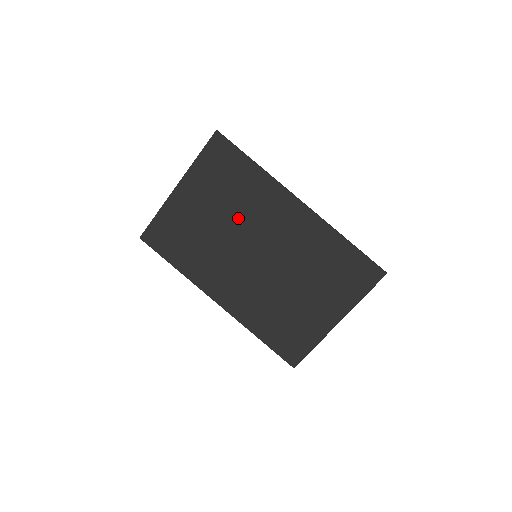
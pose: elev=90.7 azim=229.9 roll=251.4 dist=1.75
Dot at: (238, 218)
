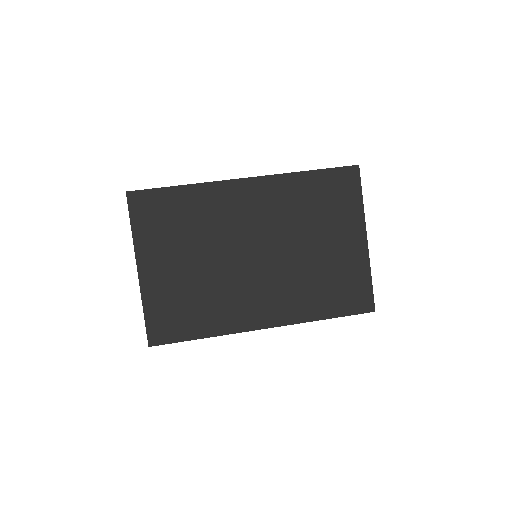
Dot at: (212, 242)
